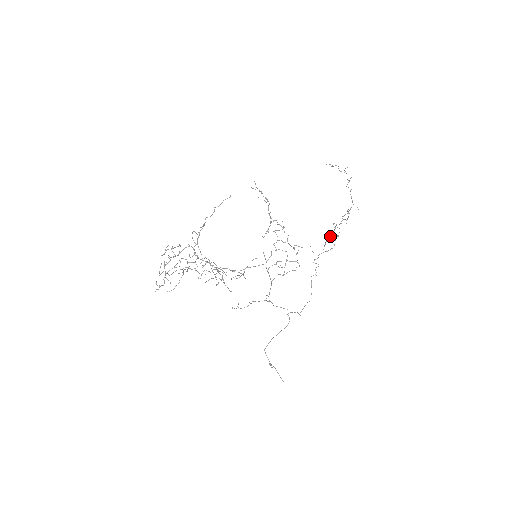
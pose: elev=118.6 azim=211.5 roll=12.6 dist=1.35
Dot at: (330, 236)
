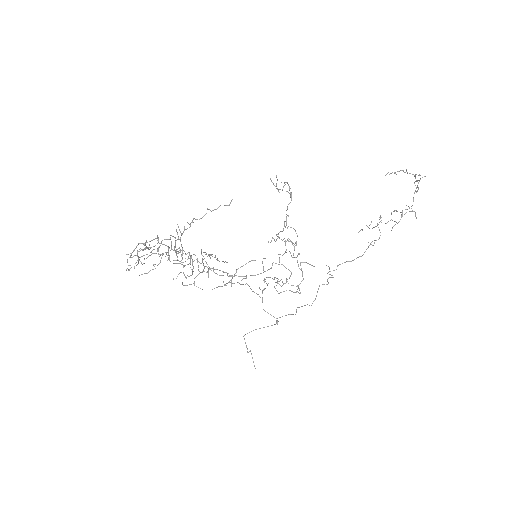
Dot at: (369, 228)
